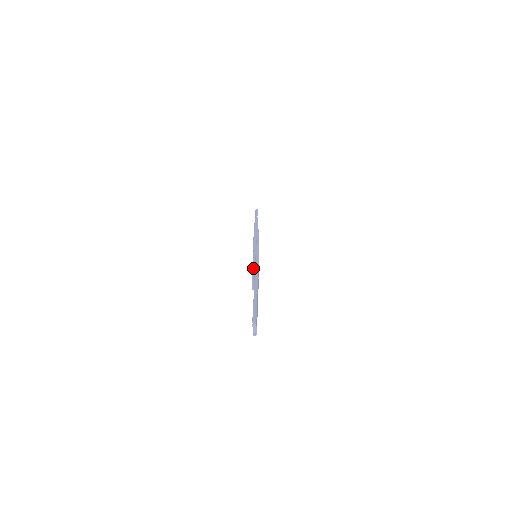
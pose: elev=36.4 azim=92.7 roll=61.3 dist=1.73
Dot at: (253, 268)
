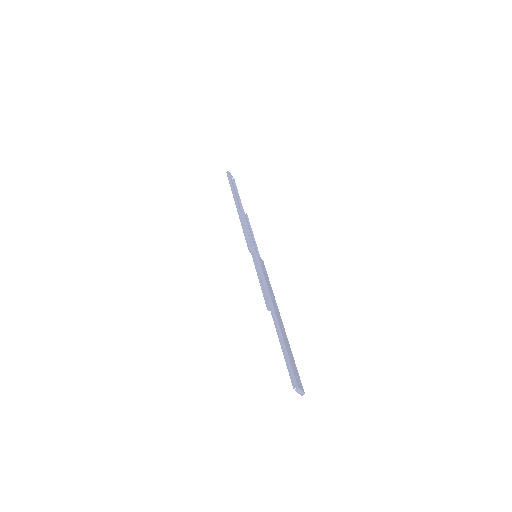
Dot at: (260, 285)
